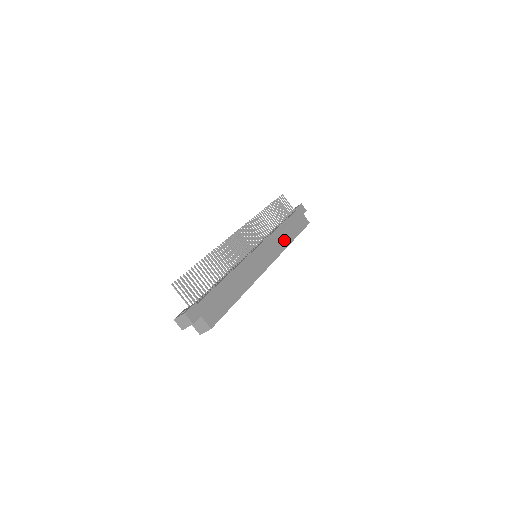
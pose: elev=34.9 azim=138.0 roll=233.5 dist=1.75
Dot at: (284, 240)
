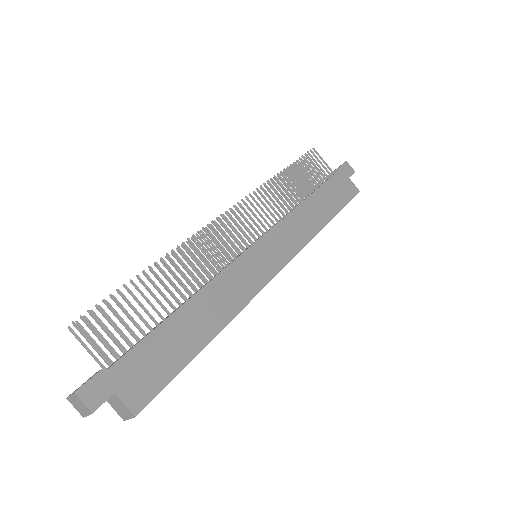
Dot at: (310, 224)
